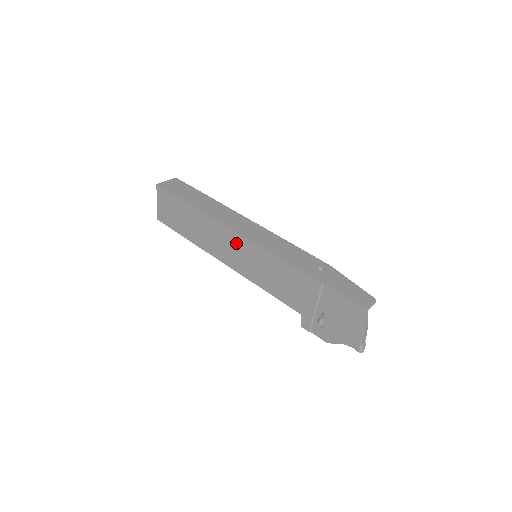
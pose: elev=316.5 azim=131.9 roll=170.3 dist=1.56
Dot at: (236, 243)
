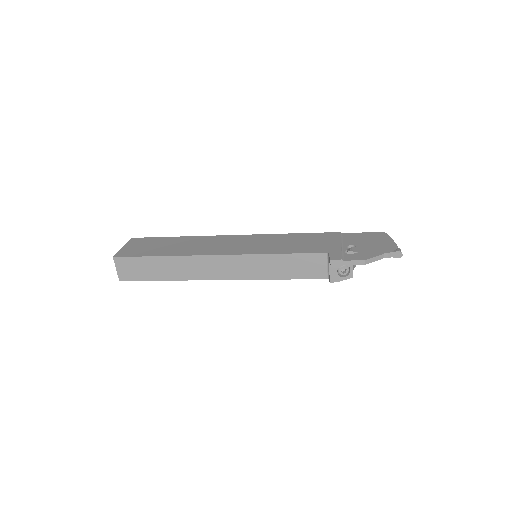
Dot at: (240, 240)
